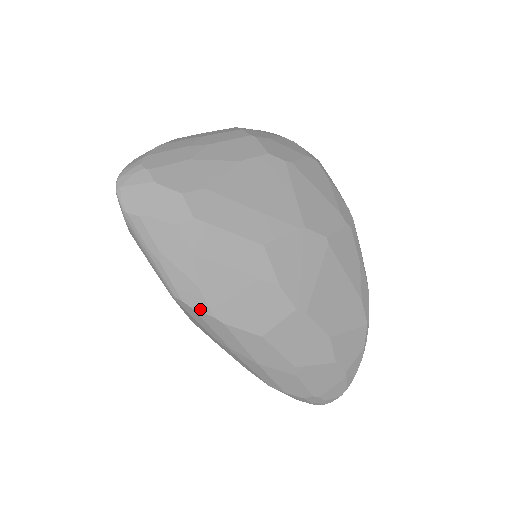
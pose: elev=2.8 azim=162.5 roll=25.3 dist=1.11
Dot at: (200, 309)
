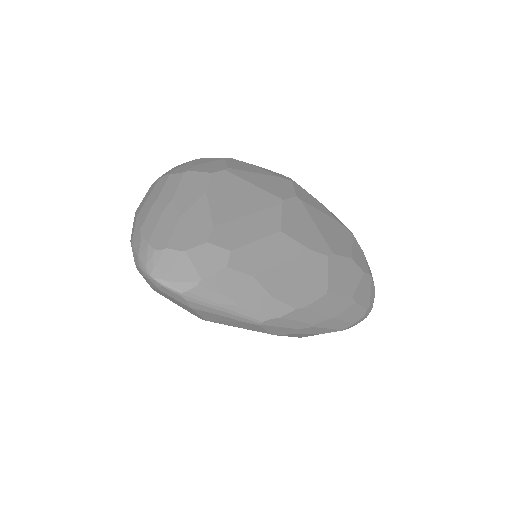
Dot at: (284, 313)
